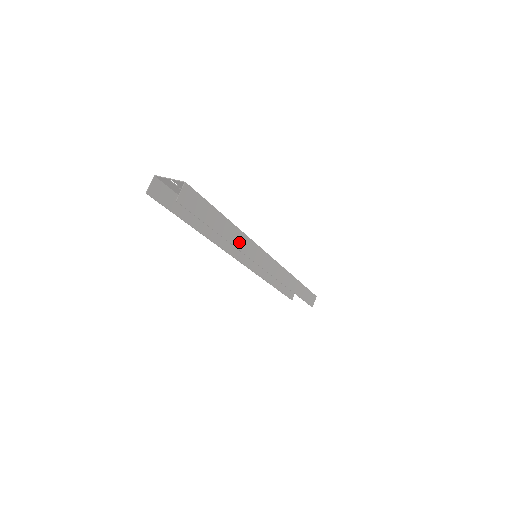
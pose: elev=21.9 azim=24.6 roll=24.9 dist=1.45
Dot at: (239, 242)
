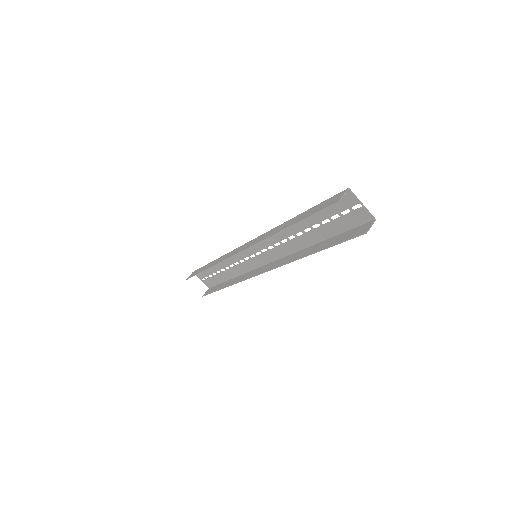
Dot at: (297, 257)
